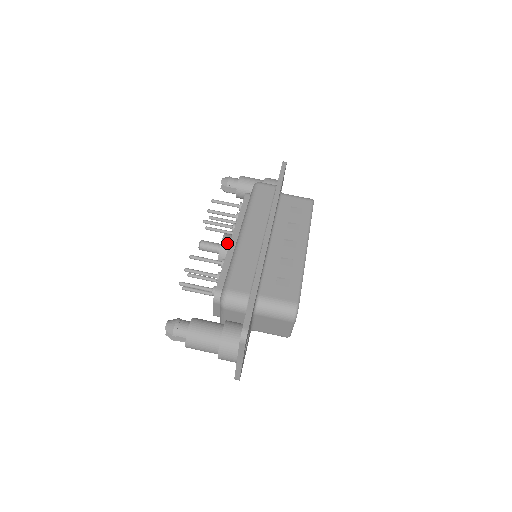
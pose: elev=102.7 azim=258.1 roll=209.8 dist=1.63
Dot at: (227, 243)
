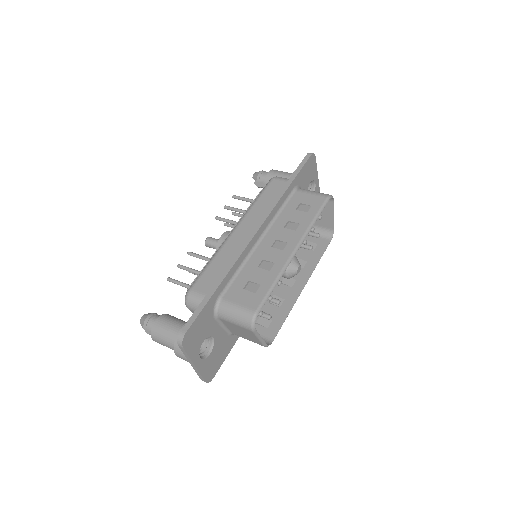
Dot at: occluded
